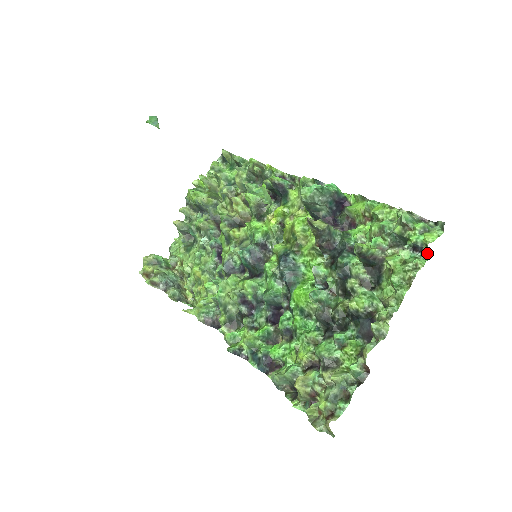
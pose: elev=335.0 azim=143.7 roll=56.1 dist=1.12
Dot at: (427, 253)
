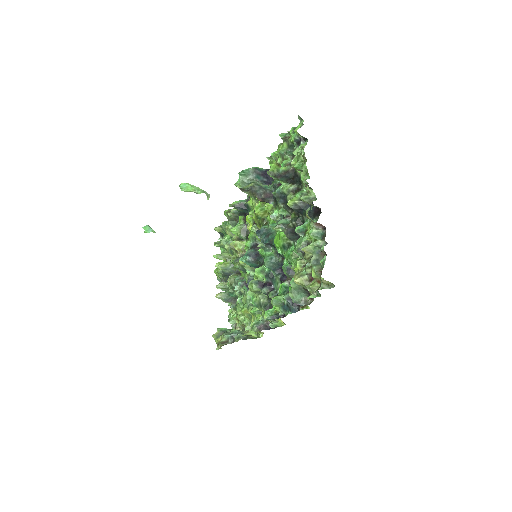
Dot at: (302, 137)
